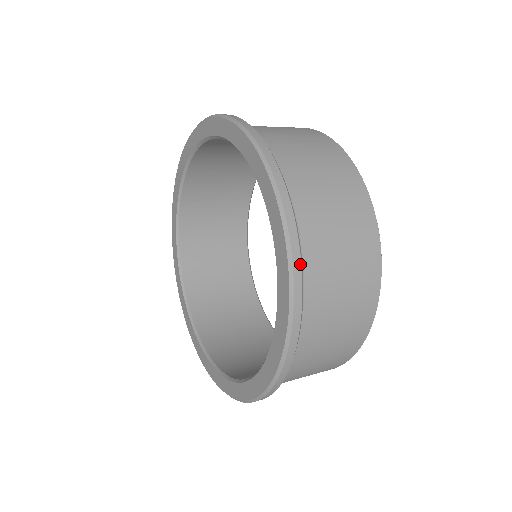
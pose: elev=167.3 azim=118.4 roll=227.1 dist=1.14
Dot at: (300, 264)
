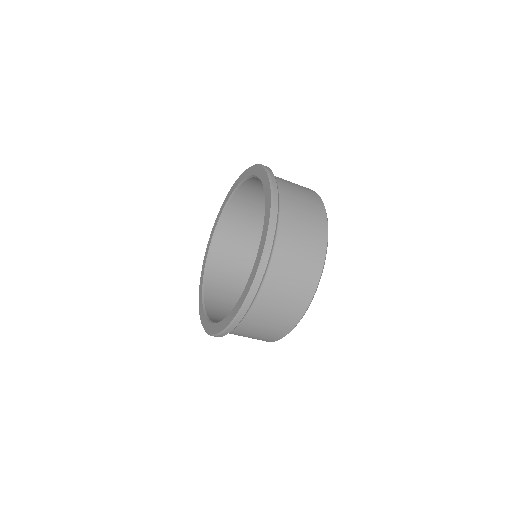
Dot at: (269, 255)
